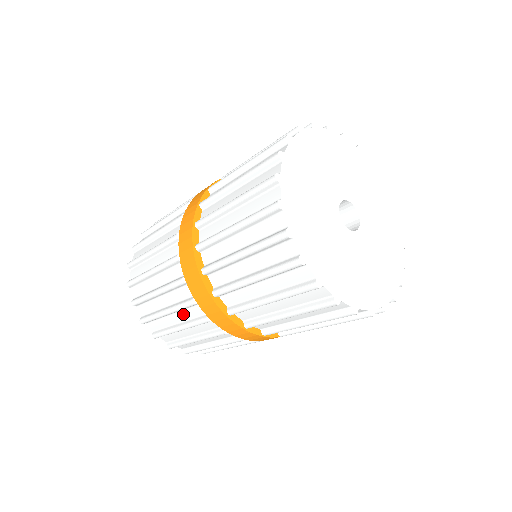
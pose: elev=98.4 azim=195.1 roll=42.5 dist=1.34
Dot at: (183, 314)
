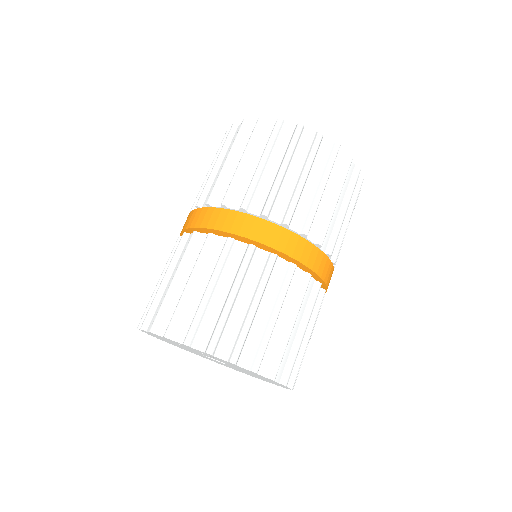
Dot at: (269, 292)
